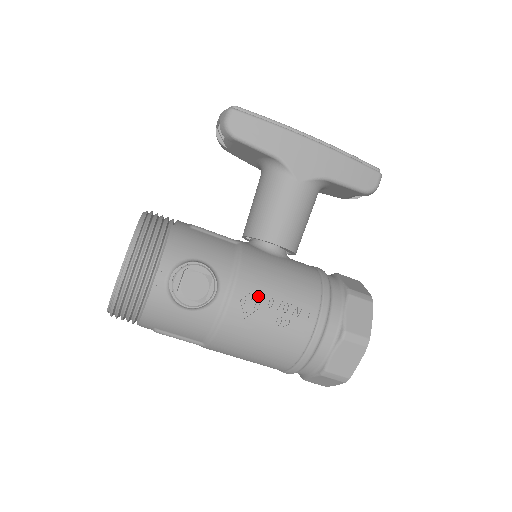
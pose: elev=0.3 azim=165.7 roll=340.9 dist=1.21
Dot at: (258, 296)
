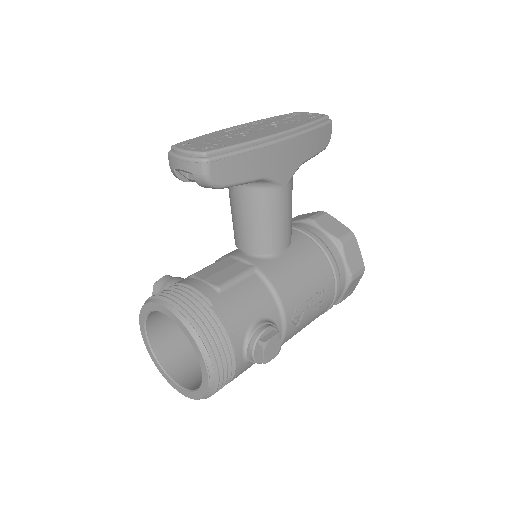
Dot at: (301, 307)
